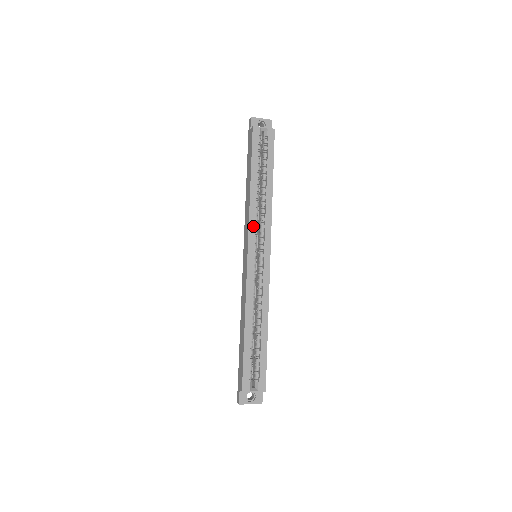
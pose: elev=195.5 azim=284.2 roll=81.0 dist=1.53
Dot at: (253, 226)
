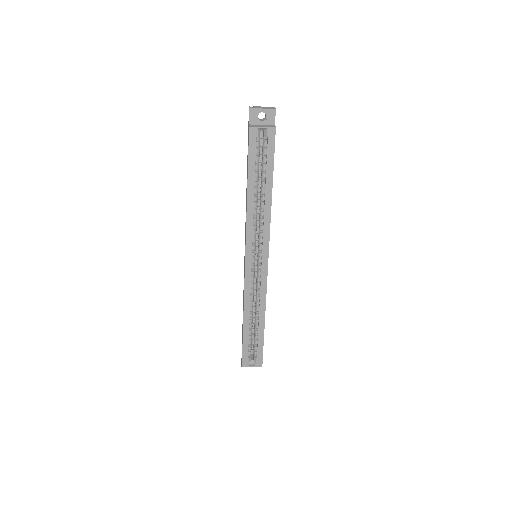
Dot at: (250, 235)
